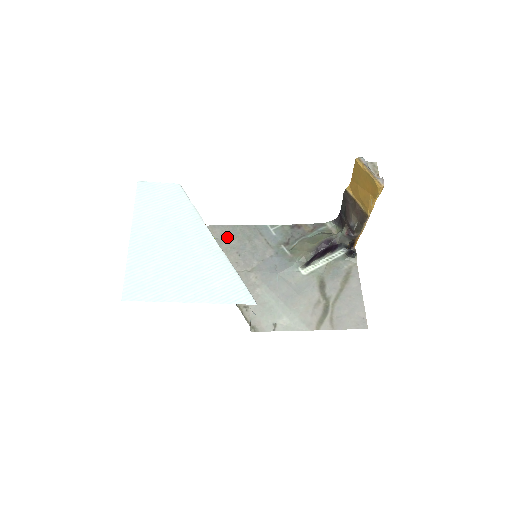
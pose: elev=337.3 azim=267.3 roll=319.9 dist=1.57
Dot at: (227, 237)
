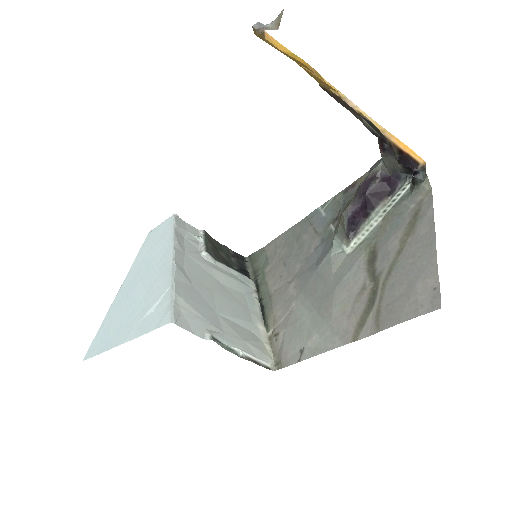
Dot at: (278, 249)
